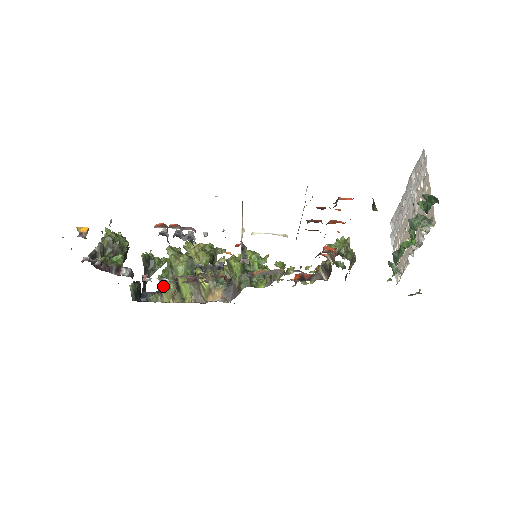
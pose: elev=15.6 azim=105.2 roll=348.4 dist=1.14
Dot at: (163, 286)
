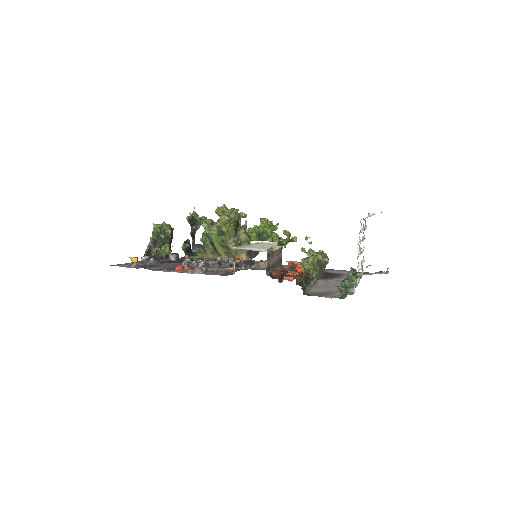
Dot at: (205, 245)
